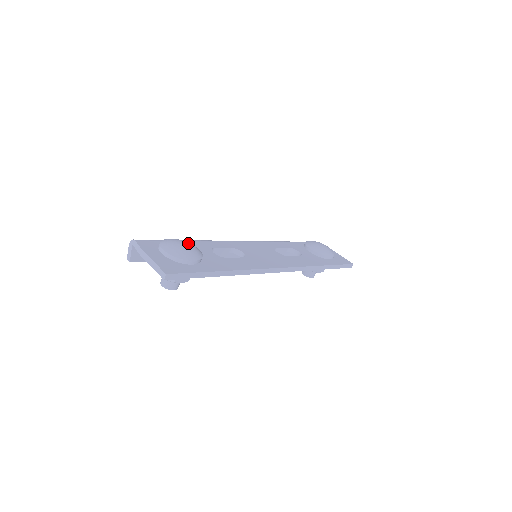
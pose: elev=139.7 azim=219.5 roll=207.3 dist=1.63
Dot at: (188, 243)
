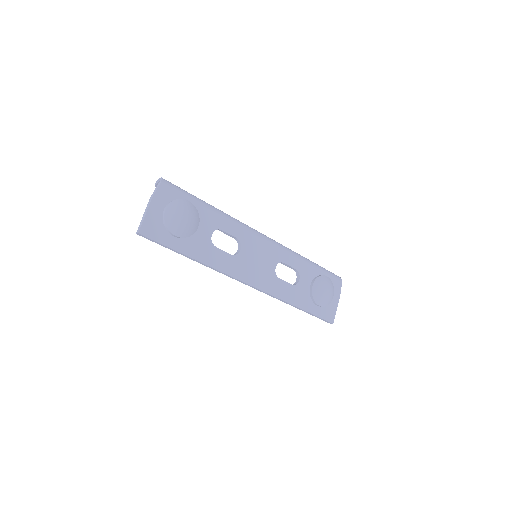
Dot at: (191, 219)
